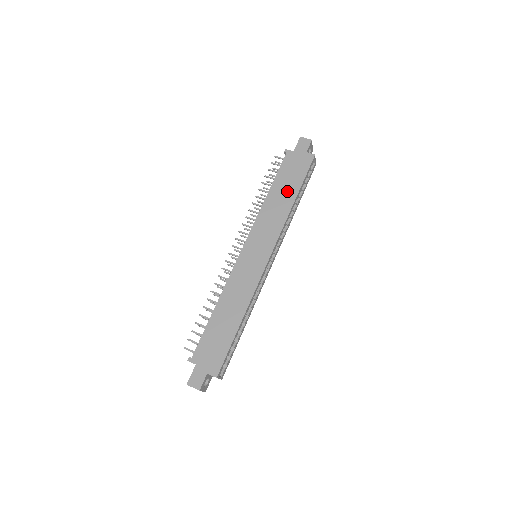
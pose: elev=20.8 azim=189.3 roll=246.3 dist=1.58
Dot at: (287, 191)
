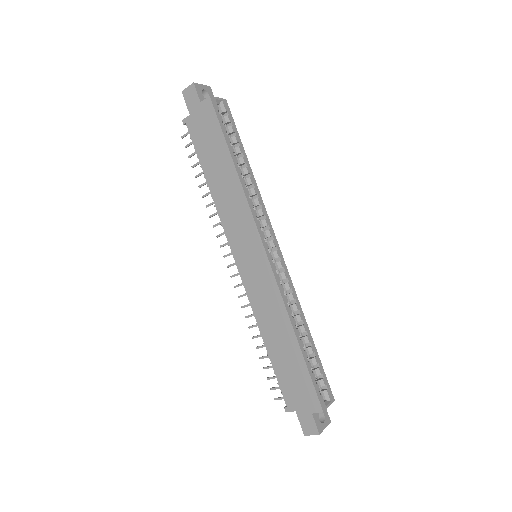
Dot at: (220, 164)
